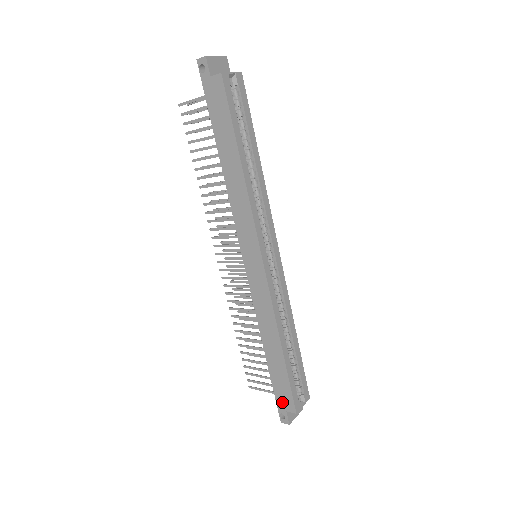
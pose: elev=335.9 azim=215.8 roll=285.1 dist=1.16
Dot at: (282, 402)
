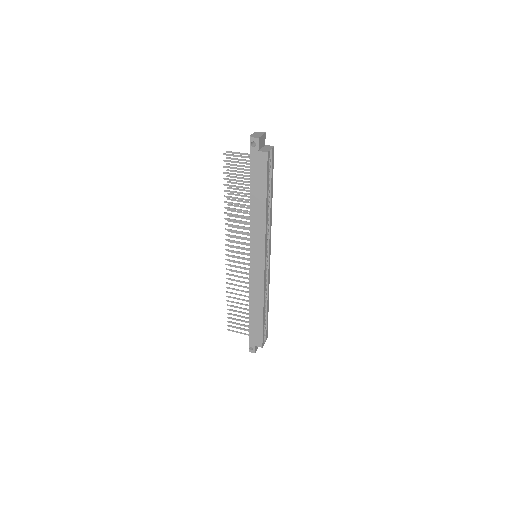
Dot at: (254, 341)
